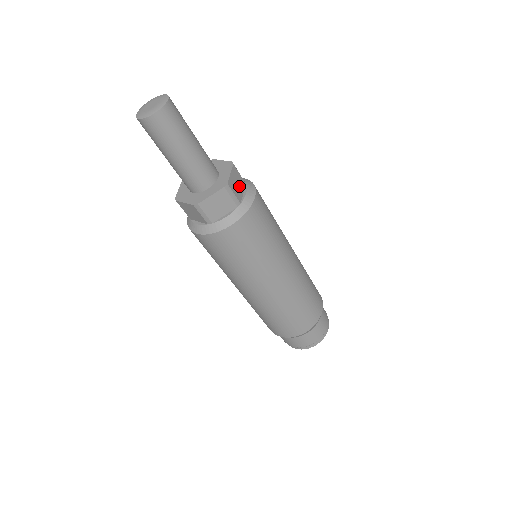
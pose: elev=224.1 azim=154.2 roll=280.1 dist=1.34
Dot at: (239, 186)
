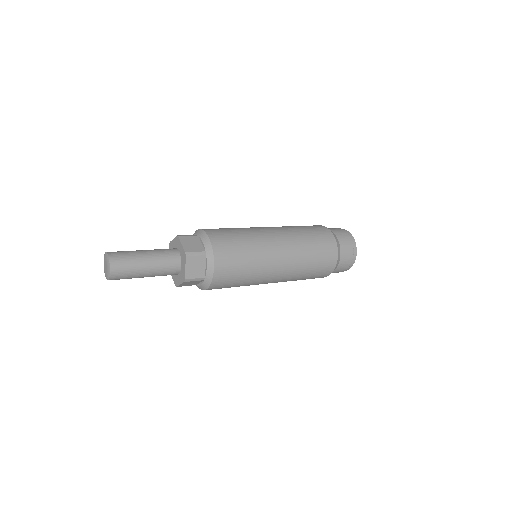
Dot at: (194, 283)
